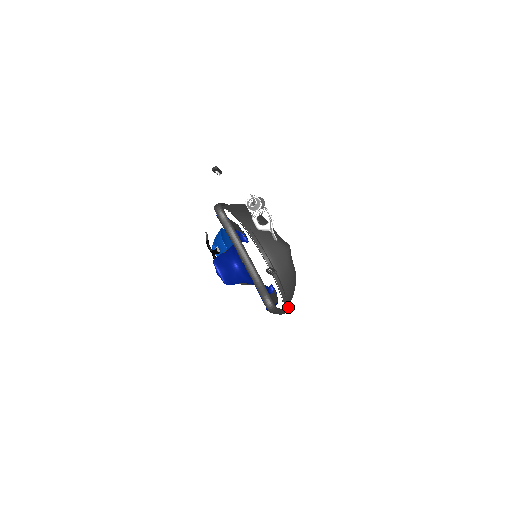
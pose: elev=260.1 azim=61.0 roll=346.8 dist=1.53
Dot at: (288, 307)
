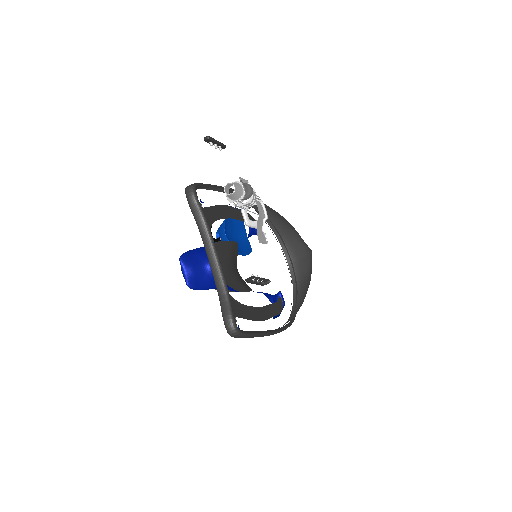
Dot at: (287, 325)
